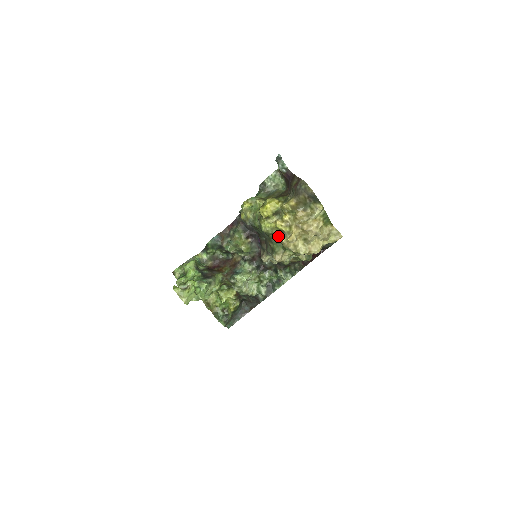
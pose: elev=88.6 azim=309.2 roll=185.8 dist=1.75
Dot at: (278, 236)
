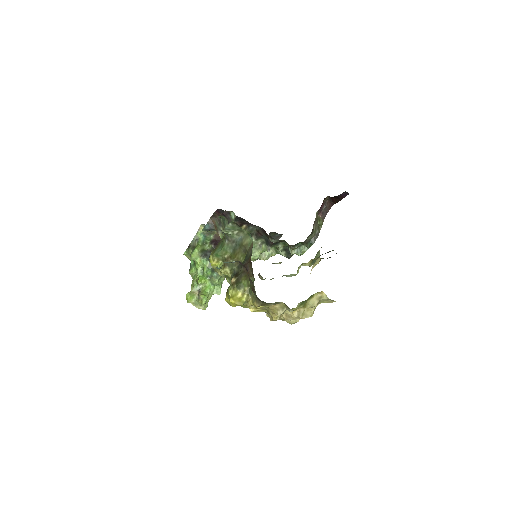
Dot at: occluded
